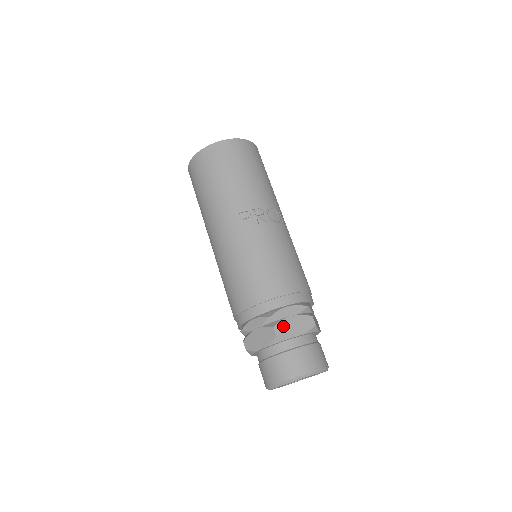
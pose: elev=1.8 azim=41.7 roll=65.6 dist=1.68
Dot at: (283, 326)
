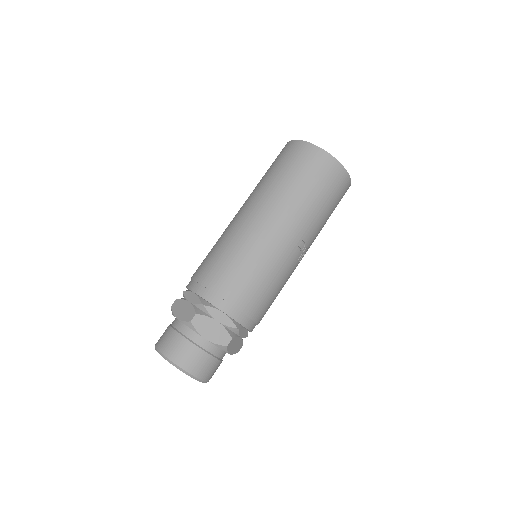
Dot at: (234, 342)
